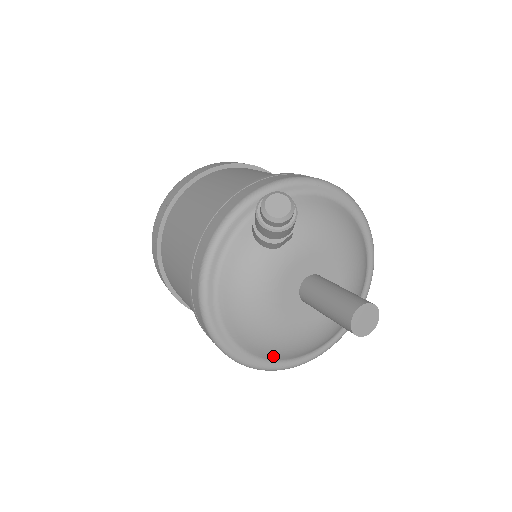
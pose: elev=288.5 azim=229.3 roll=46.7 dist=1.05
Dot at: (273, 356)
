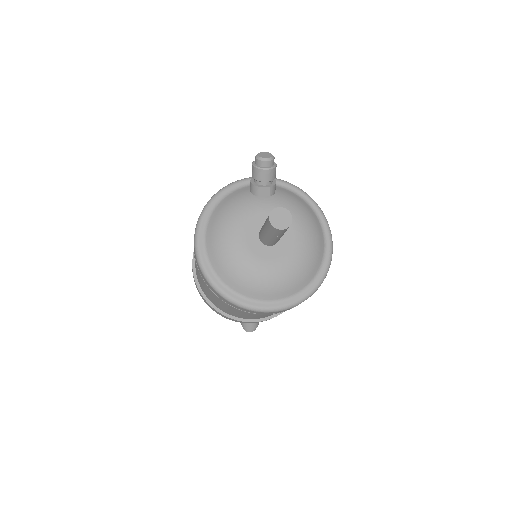
Dot at: (224, 274)
